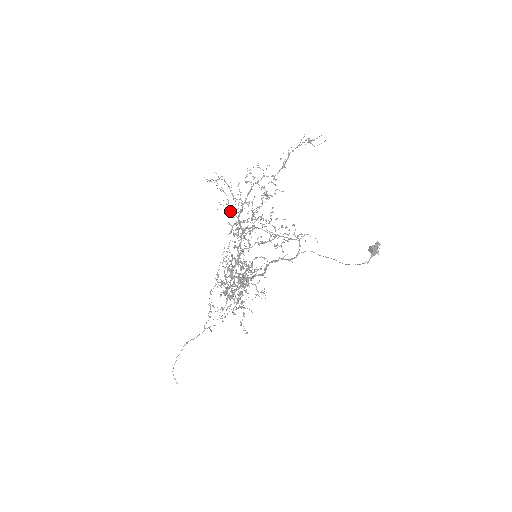
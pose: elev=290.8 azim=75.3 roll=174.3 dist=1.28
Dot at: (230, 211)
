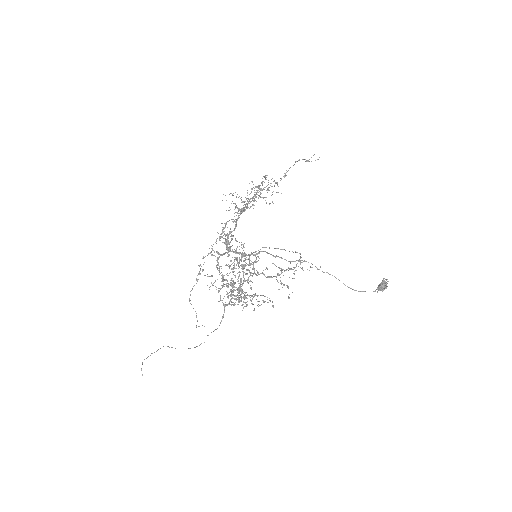
Dot at: (237, 208)
